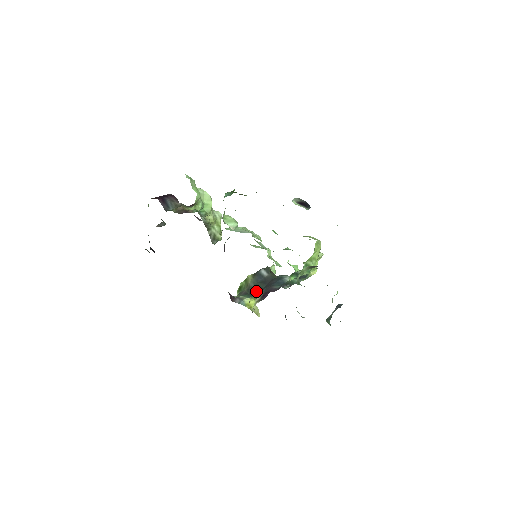
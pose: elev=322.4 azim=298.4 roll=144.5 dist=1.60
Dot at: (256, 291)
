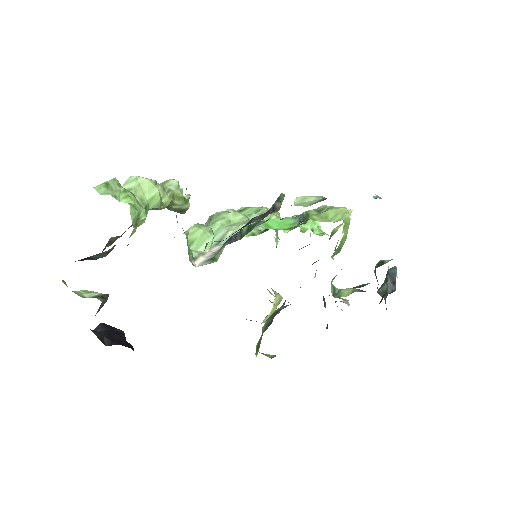
Dot at: (276, 313)
